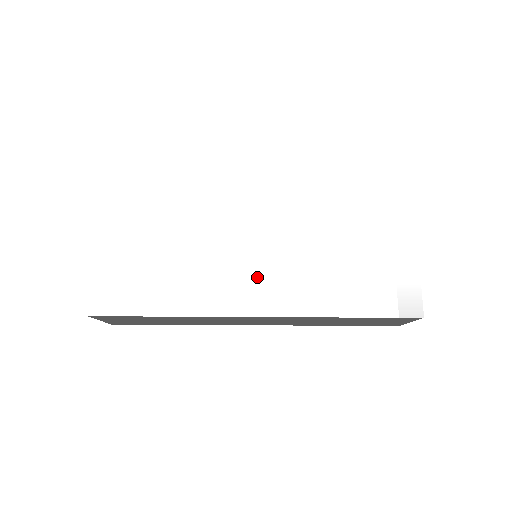
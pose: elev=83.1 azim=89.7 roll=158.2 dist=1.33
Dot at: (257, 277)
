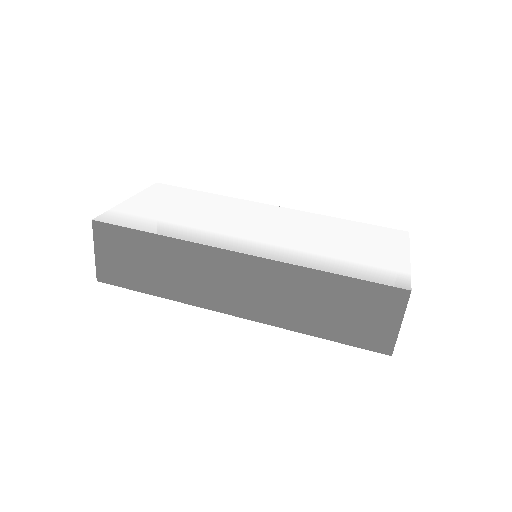
Dot at: (252, 237)
